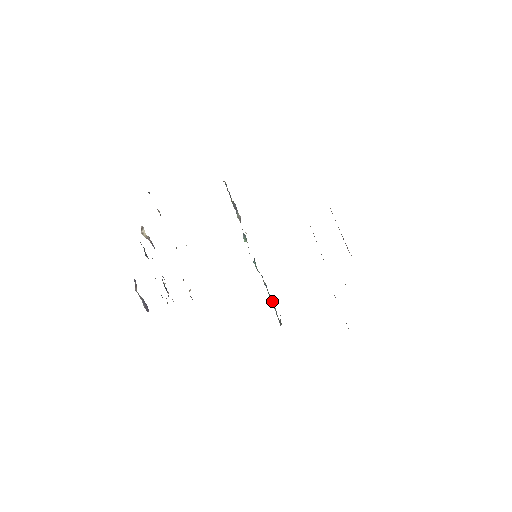
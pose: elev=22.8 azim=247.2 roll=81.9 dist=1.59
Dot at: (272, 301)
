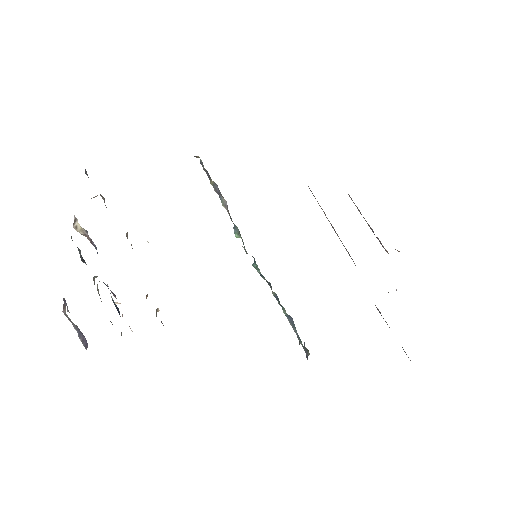
Dot at: (289, 320)
